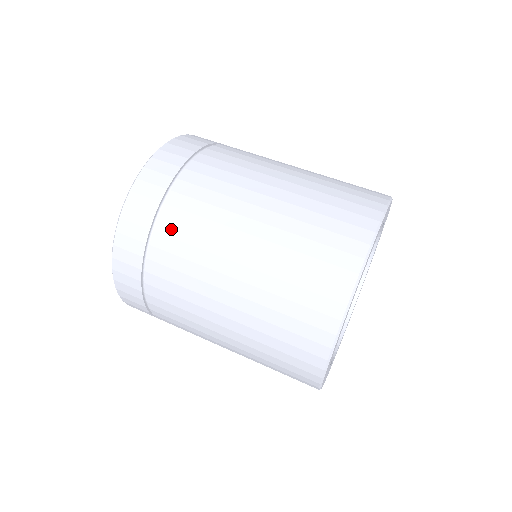
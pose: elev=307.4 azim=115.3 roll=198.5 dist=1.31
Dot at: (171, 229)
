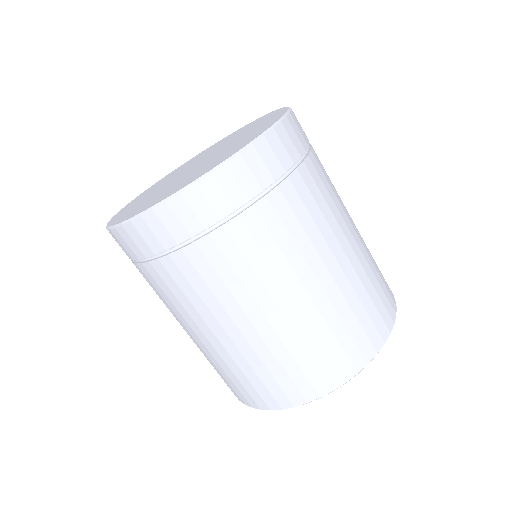
Dot at: (156, 277)
